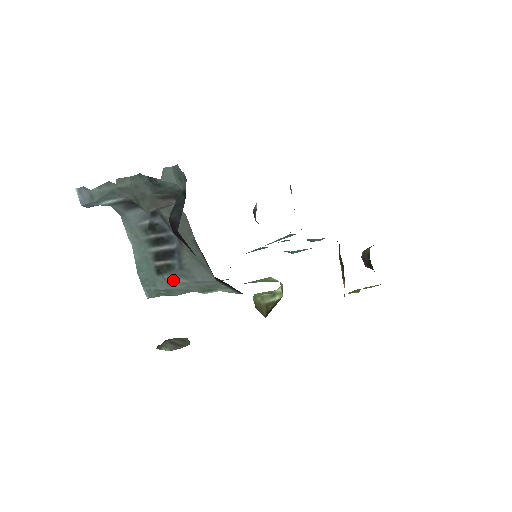
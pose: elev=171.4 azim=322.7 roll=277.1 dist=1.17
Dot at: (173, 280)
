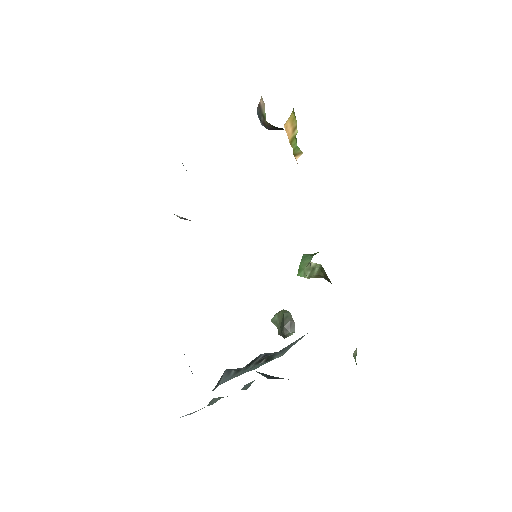
Dot at: (283, 354)
